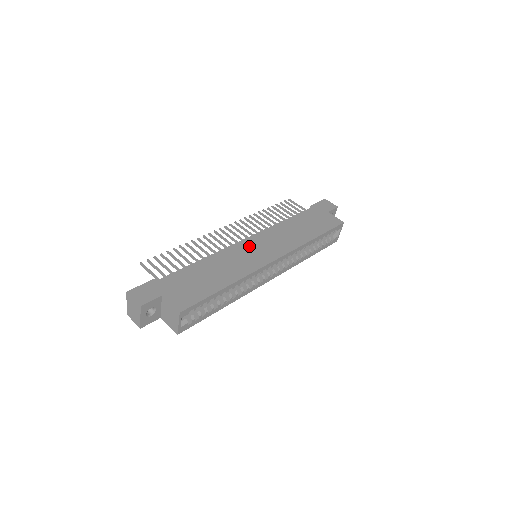
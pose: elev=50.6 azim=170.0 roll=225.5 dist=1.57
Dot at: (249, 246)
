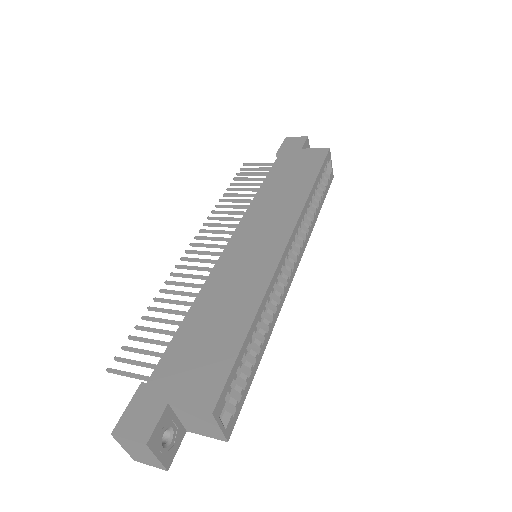
Dot at: (240, 249)
